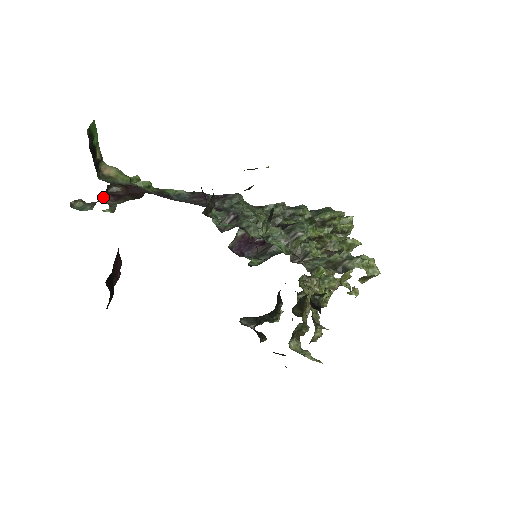
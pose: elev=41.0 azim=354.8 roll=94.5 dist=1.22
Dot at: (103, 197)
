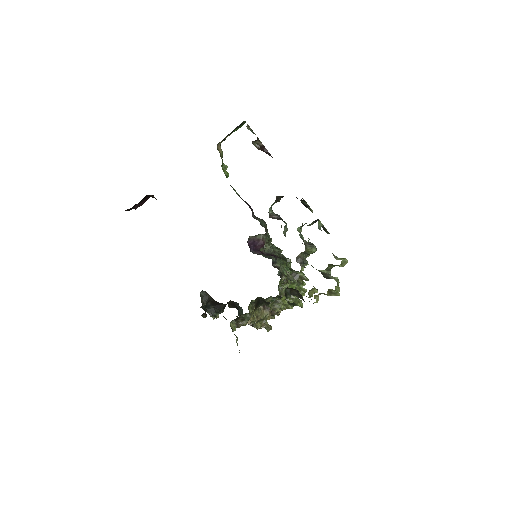
Dot at: (257, 139)
